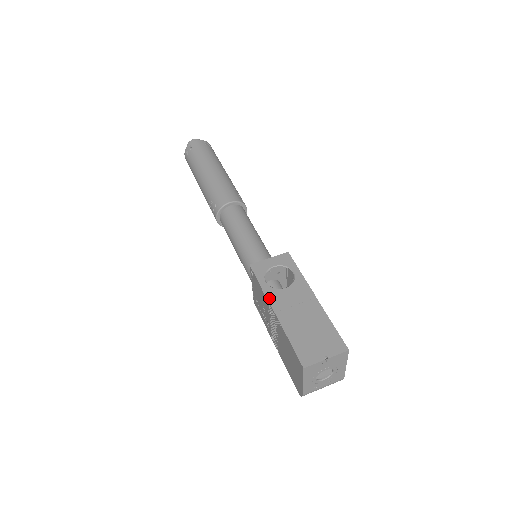
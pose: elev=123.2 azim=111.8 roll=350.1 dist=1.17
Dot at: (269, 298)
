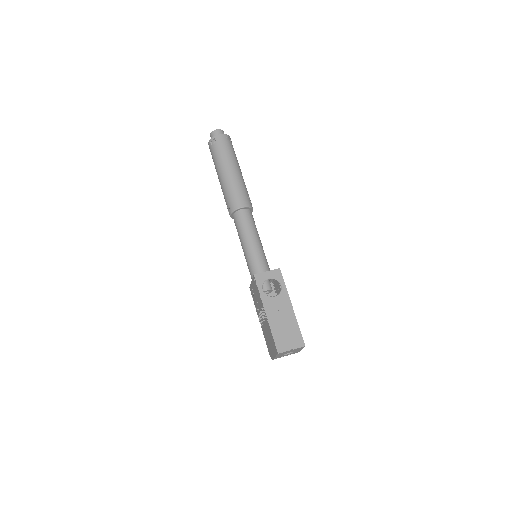
Dot at: (264, 303)
